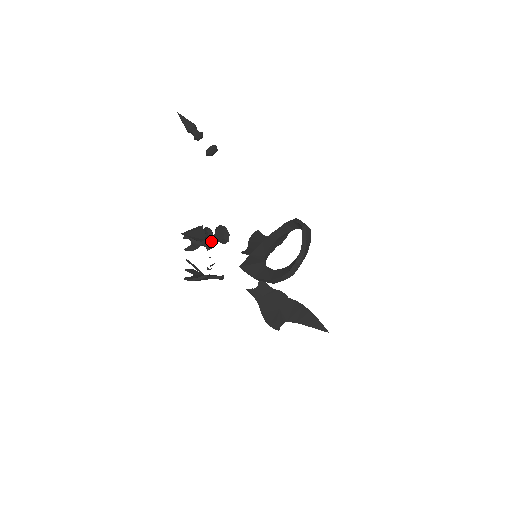
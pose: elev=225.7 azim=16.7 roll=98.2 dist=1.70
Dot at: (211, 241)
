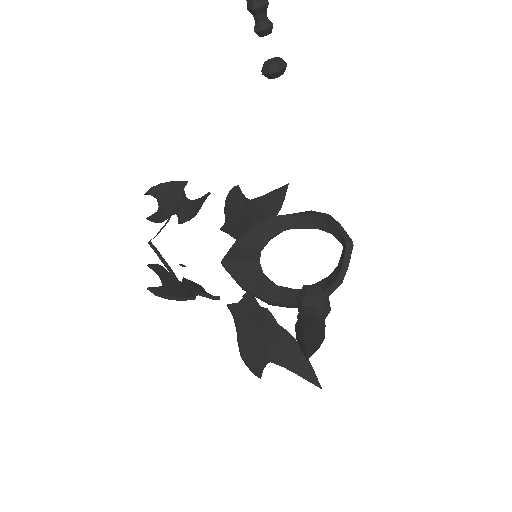
Dot at: (191, 210)
